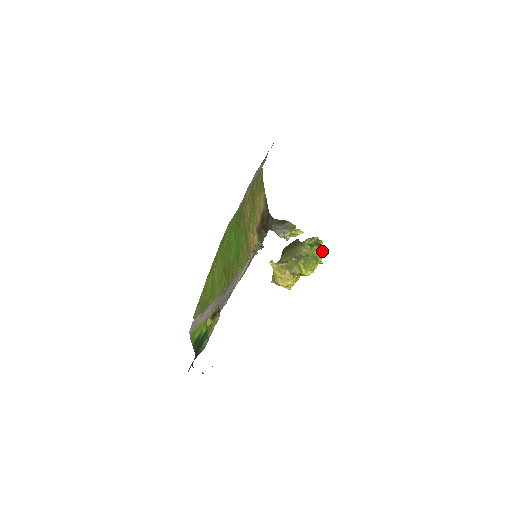
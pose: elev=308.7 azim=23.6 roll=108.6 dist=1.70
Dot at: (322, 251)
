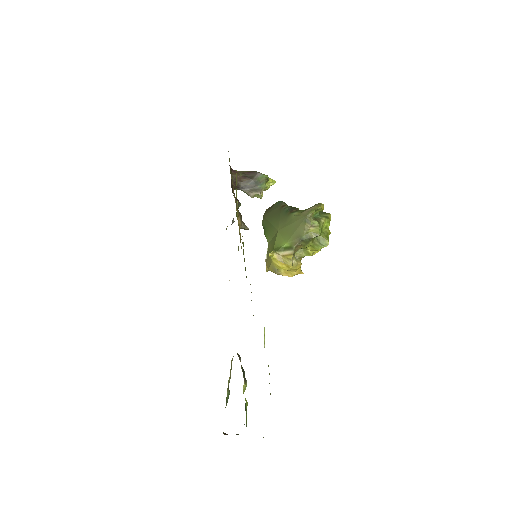
Dot at: occluded
